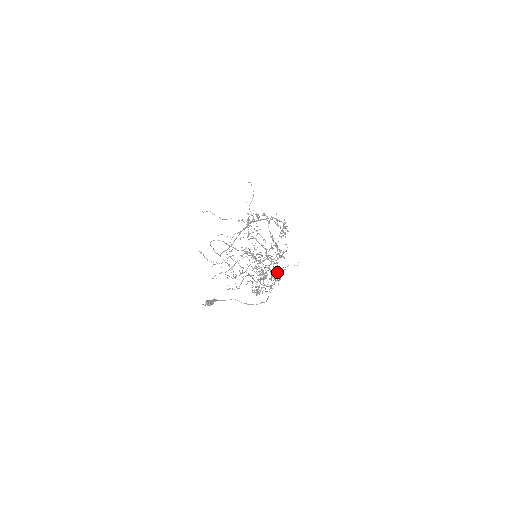
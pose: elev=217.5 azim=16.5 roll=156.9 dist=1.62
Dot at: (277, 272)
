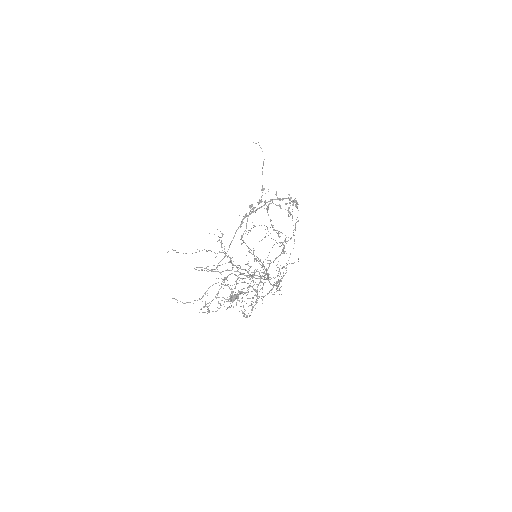
Dot at: occluded
